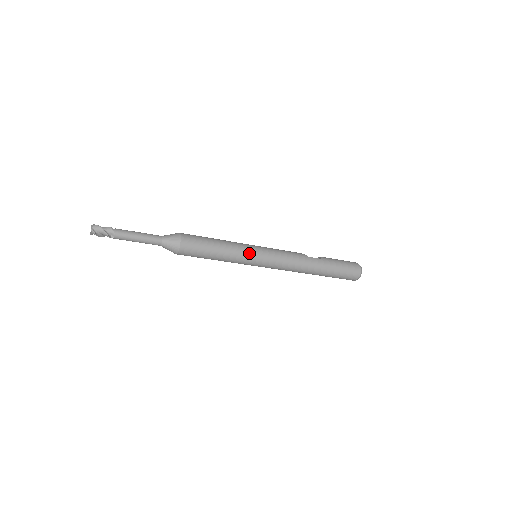
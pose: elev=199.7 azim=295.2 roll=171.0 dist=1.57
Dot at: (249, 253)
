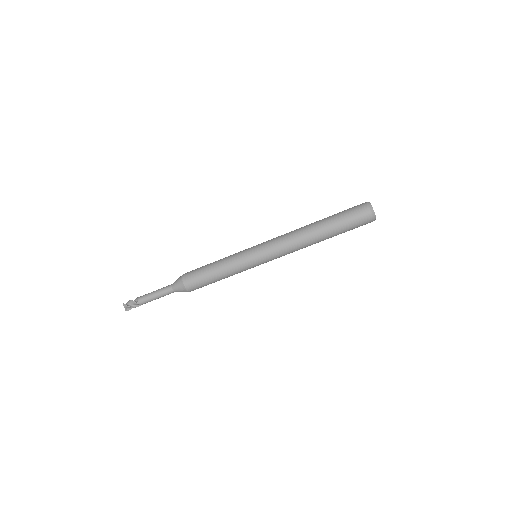
Dot at: (241, 252)
